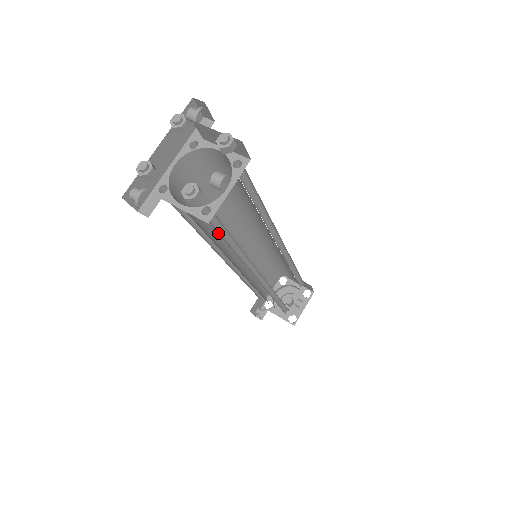
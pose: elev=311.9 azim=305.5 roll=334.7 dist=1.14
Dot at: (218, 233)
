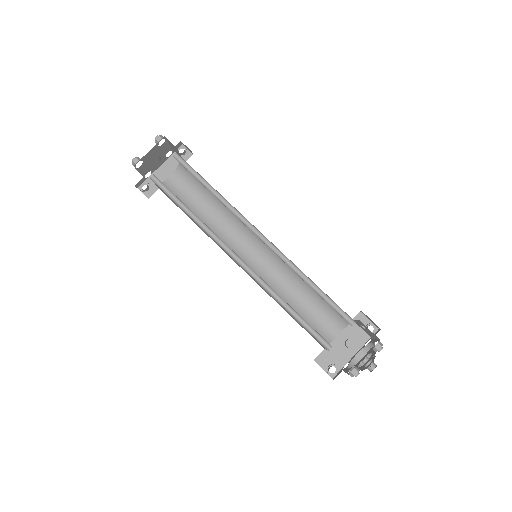
Dot at: (169, 196)
